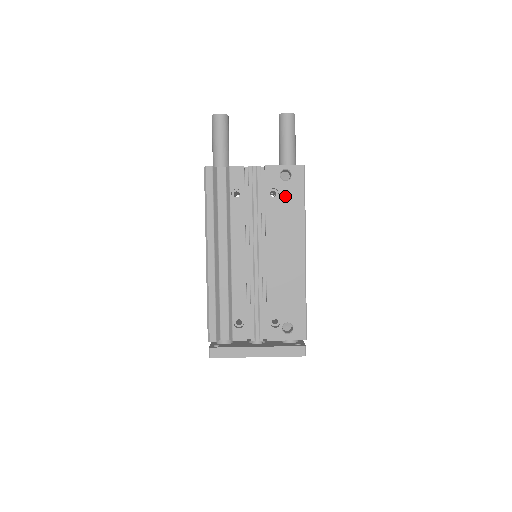
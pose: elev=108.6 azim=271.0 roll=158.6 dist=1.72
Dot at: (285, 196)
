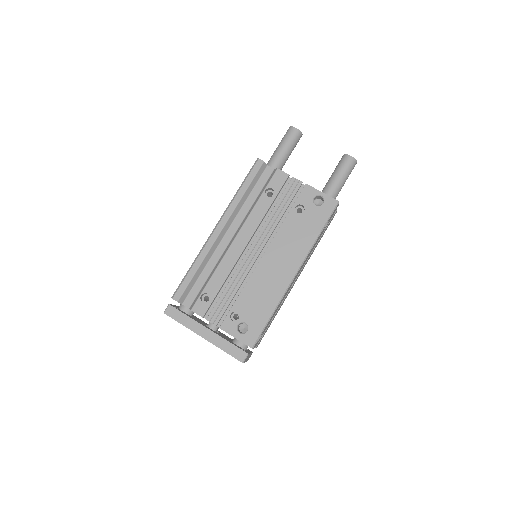
Dot at: (308, 217)
